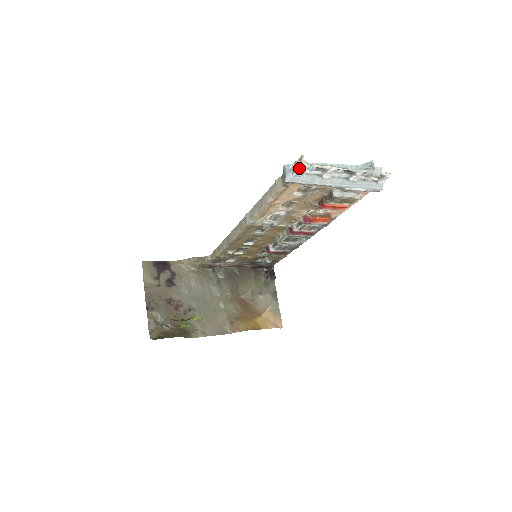
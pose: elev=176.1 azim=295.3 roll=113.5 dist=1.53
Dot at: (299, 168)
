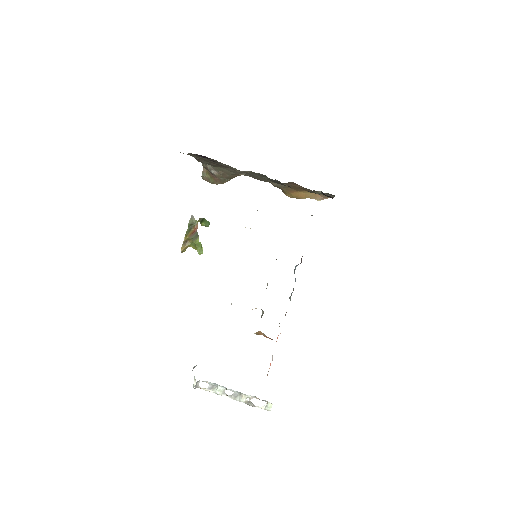
Dot at: (194, 382)
